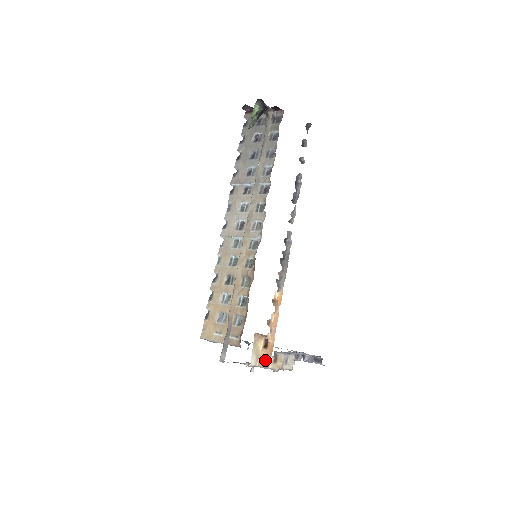
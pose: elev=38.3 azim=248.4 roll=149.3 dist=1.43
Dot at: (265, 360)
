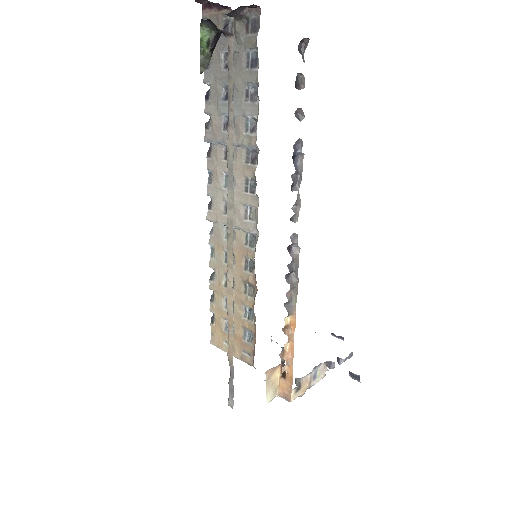
Dot at: (285, 391)
